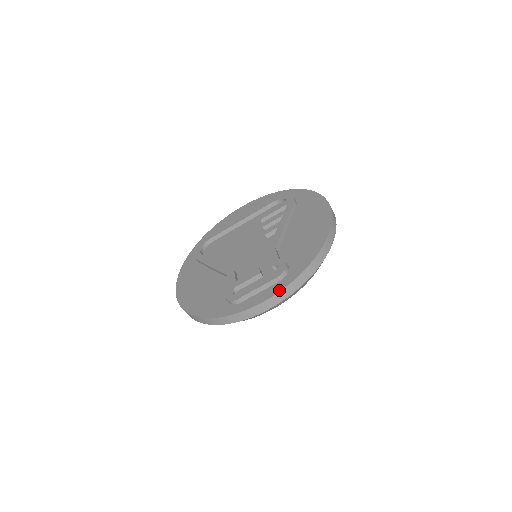
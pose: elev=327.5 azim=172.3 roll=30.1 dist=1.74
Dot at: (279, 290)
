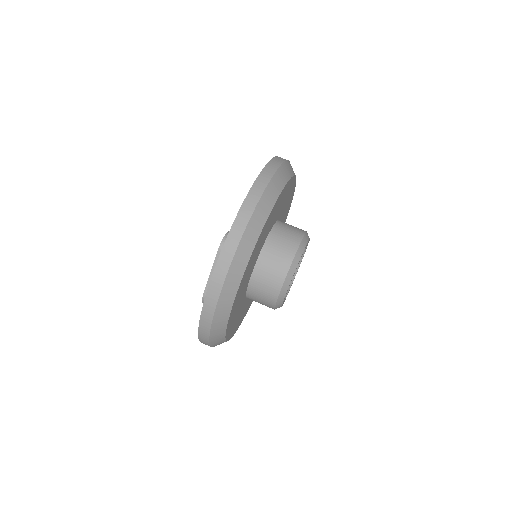
Dot at: (218, 259)
